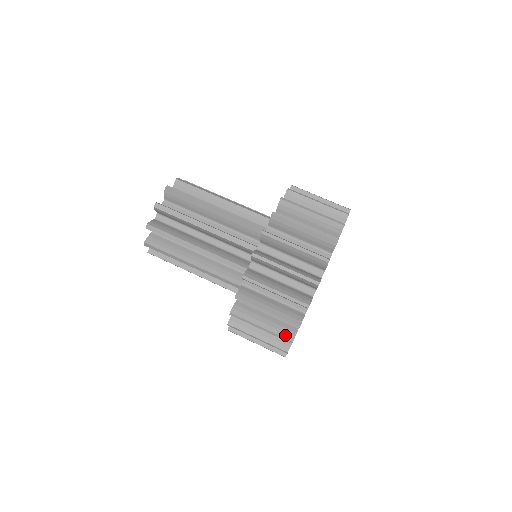
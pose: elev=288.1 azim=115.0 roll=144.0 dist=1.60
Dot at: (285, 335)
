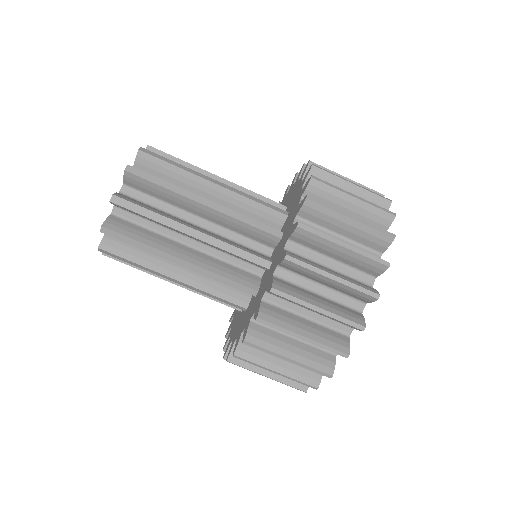
Dot at: (308, 380)
